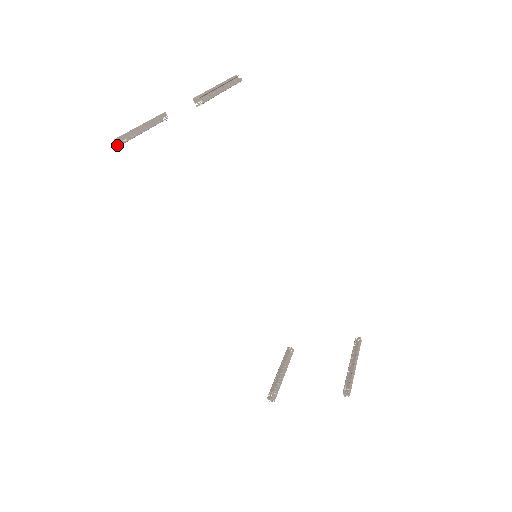
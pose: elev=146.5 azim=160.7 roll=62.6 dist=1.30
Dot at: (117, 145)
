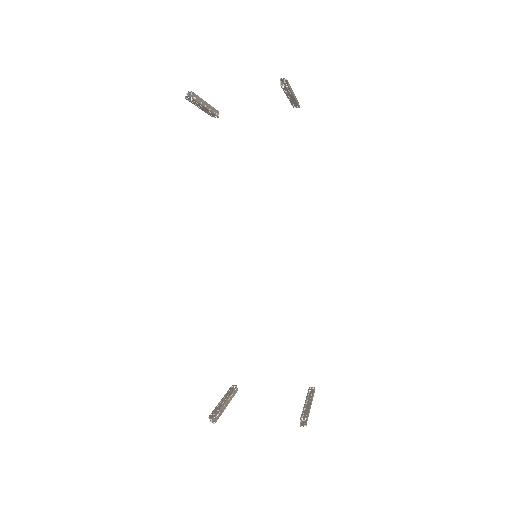
Dot at: (186, 98)
